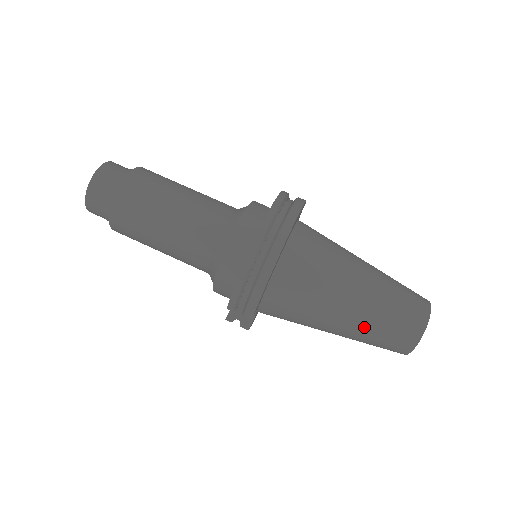
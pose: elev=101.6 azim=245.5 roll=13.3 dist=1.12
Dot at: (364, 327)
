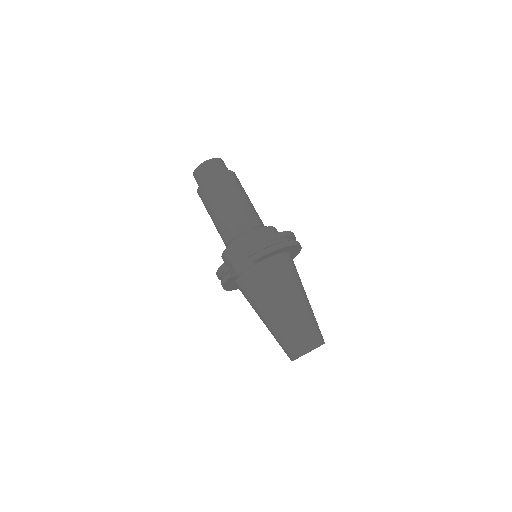
Dot at: (294, 318)
